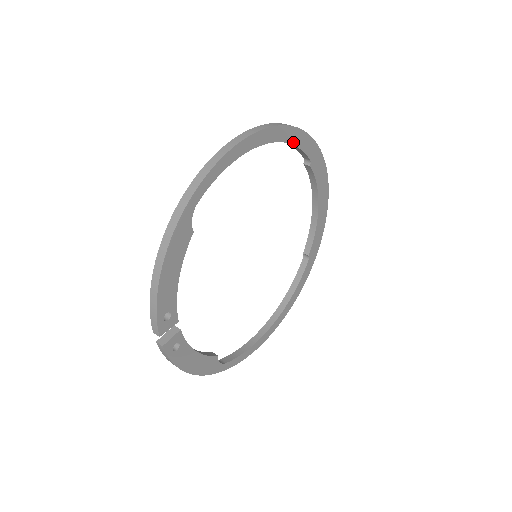
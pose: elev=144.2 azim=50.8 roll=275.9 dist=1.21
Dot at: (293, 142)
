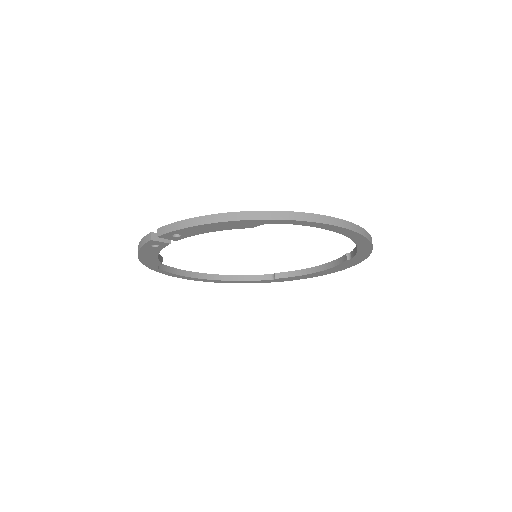
Dot at: (360, 248)
